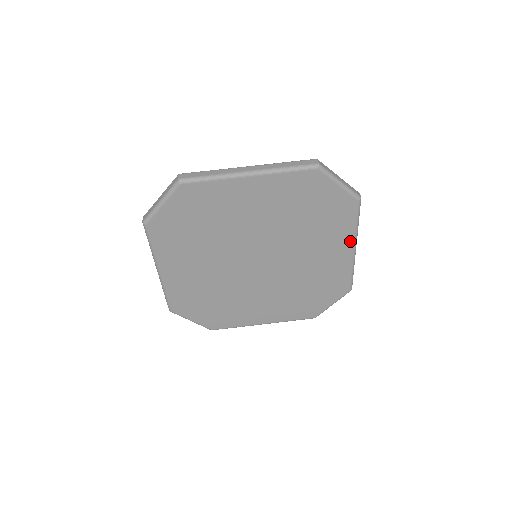
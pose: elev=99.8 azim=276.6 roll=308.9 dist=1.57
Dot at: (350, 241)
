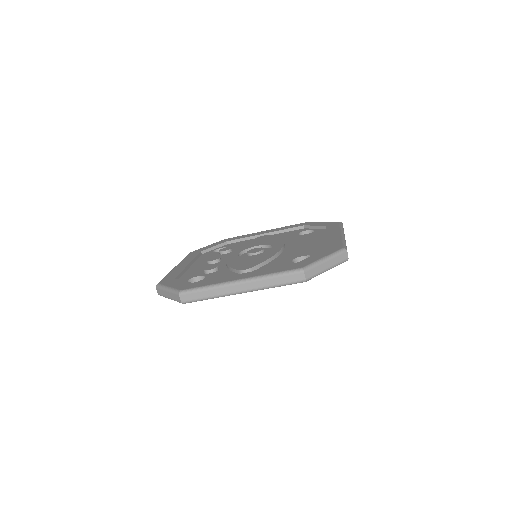
Dot at: occluded
